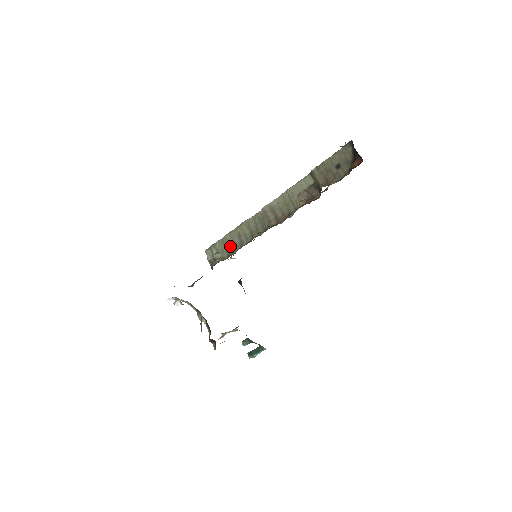
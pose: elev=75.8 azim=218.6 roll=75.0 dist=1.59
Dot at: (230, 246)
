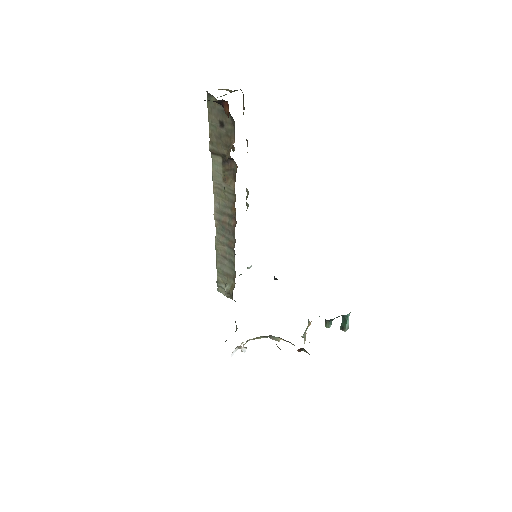
Dot at: (227, 272)
